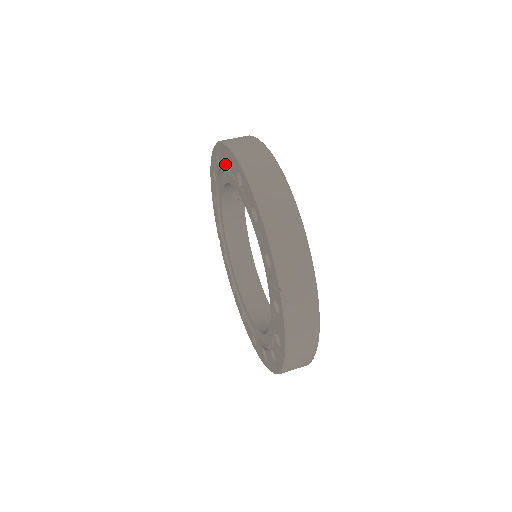
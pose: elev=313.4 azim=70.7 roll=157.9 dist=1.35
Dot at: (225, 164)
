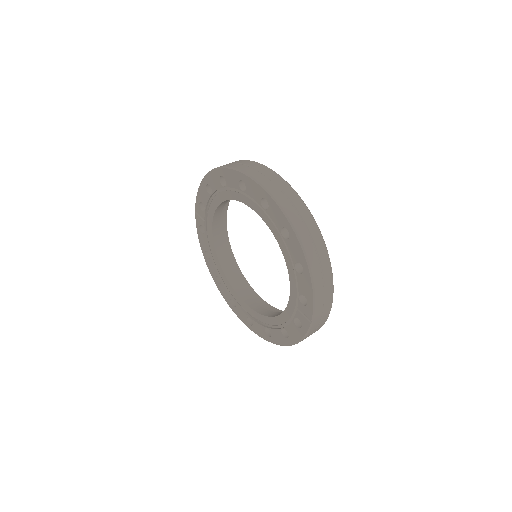
Dot at: (259, 202)
